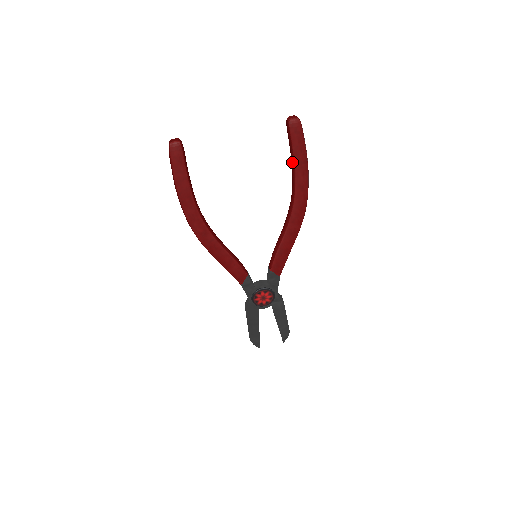
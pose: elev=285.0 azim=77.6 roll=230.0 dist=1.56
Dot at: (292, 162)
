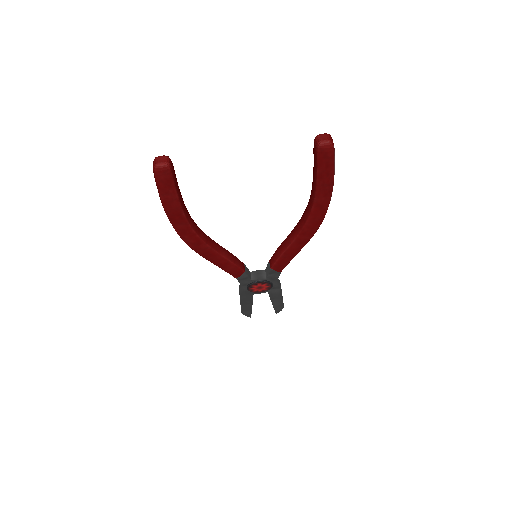
Dot at: (314, 182)
